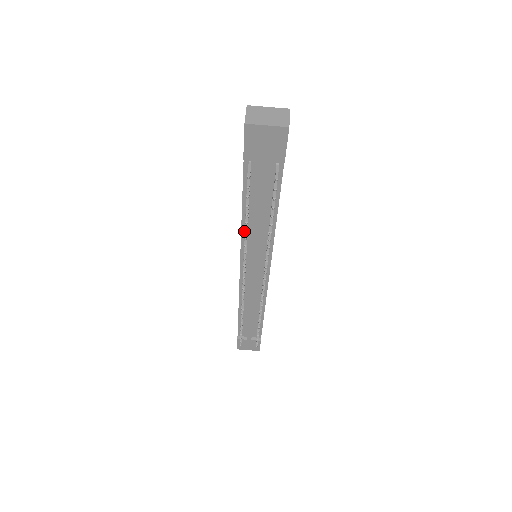
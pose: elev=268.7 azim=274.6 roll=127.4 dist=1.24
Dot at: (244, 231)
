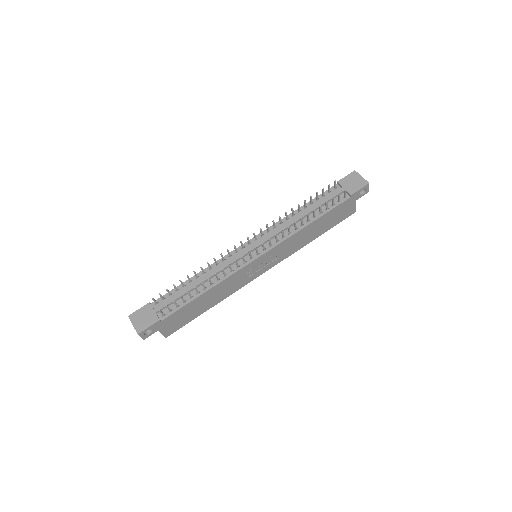
Dot at: (287, 218)
